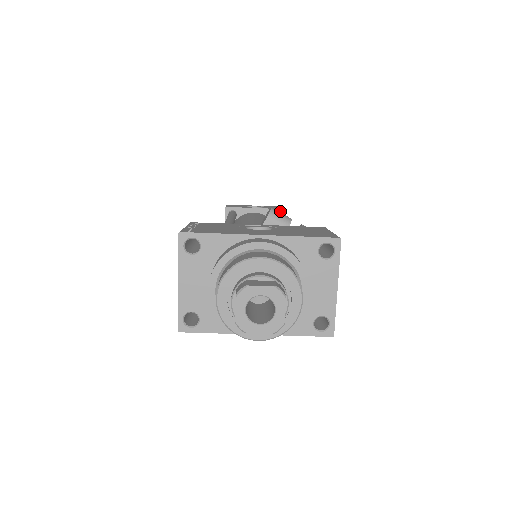
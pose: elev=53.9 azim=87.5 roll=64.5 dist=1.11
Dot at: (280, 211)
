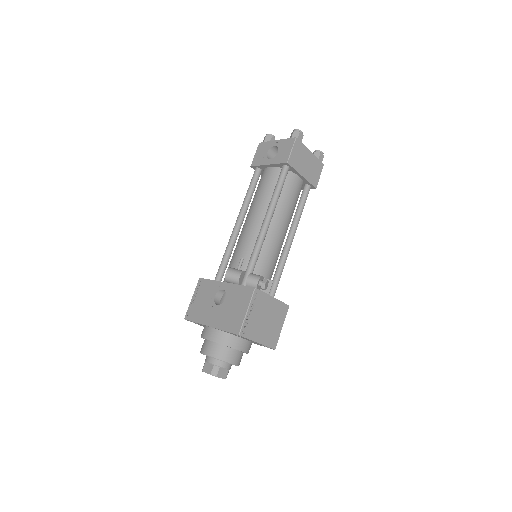
Dot at: (285, 164)
